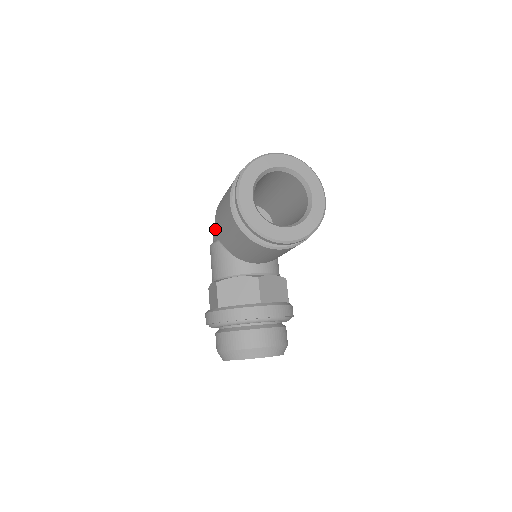
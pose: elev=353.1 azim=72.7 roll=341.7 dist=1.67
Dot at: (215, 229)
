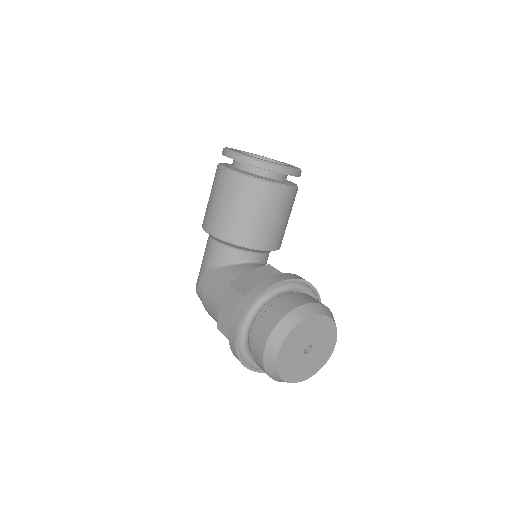
Dot at: (201, 271)
